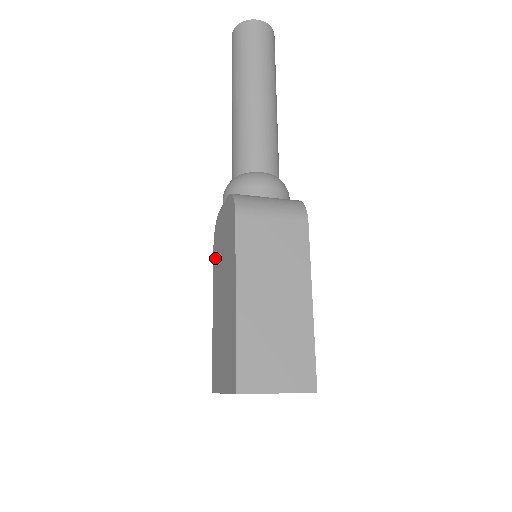
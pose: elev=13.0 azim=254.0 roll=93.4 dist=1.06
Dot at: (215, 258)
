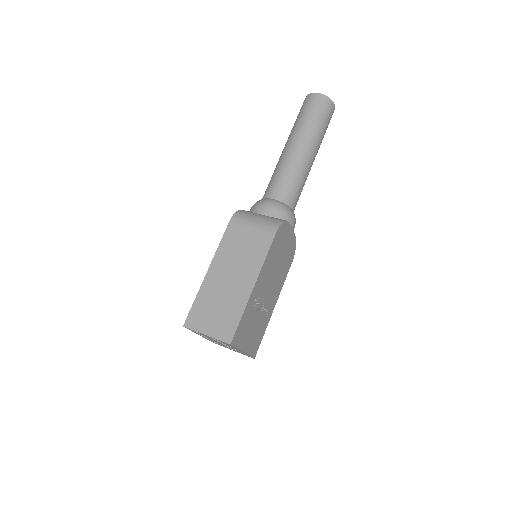
Dot at: occluded
